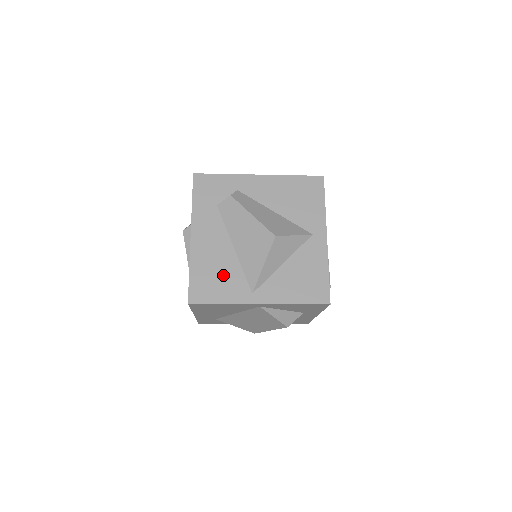
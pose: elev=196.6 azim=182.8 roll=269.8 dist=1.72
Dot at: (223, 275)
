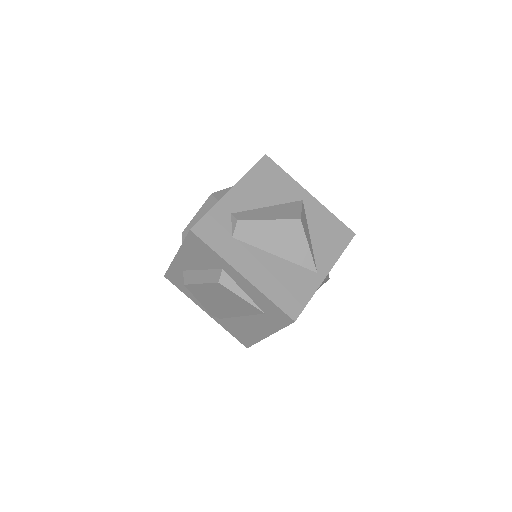
Dot at: (291, 280)
